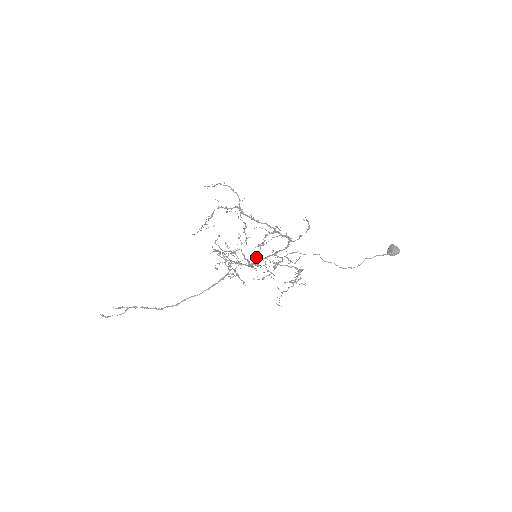
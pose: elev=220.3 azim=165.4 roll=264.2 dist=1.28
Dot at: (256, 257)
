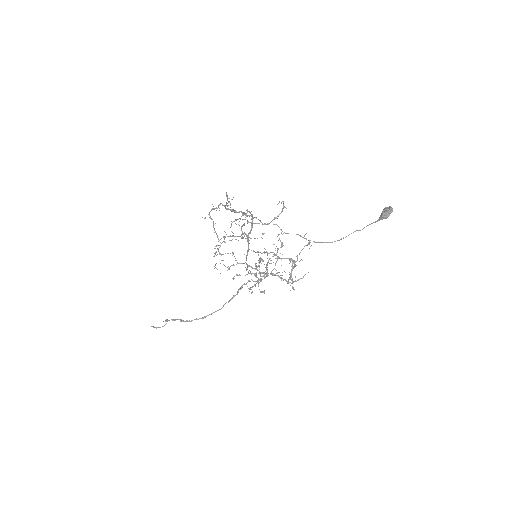
Dot at: (291, 275)
